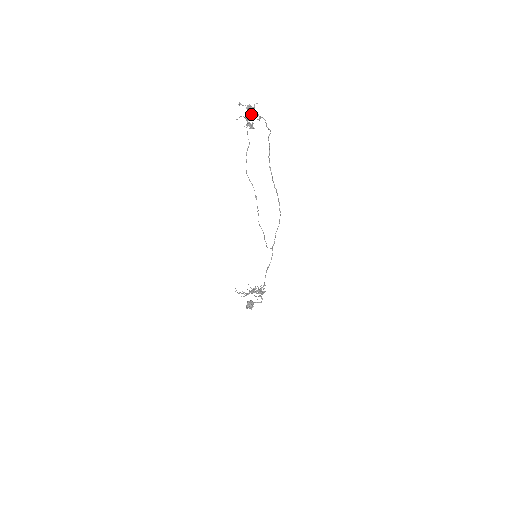
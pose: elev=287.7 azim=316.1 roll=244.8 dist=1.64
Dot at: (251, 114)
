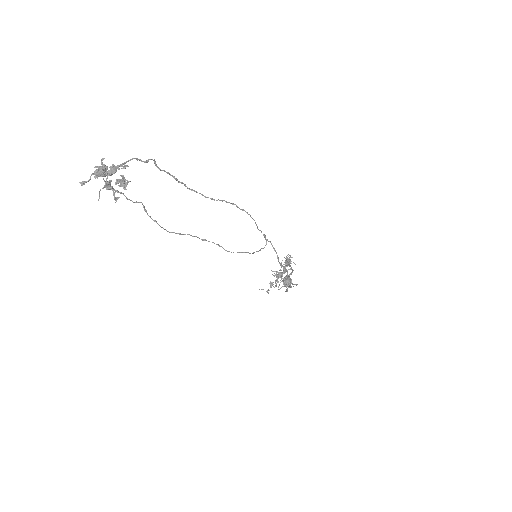
Dot at: occluded
